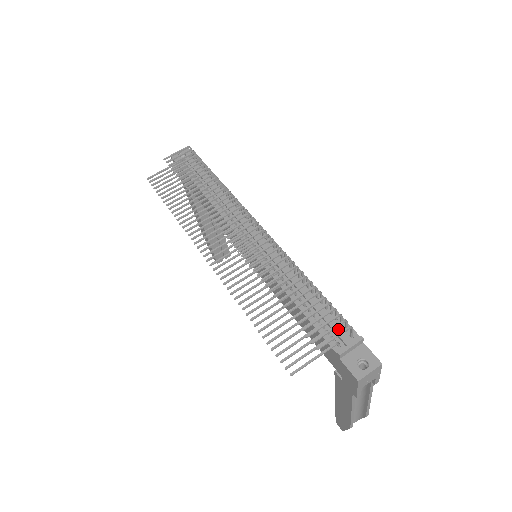
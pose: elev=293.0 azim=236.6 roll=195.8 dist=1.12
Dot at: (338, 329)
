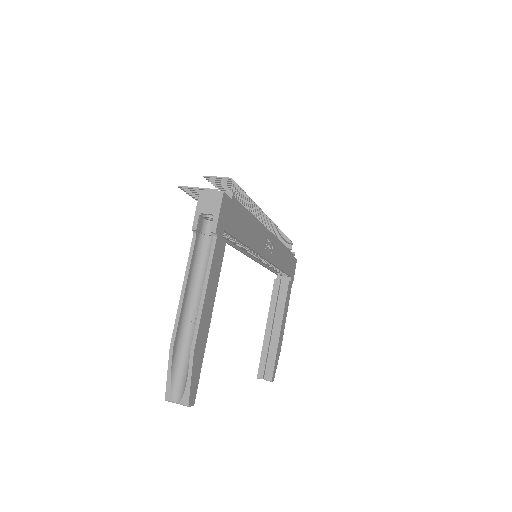
Dot at: occluded
